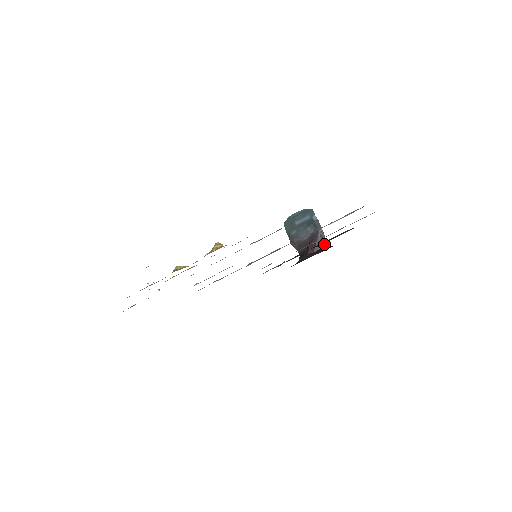
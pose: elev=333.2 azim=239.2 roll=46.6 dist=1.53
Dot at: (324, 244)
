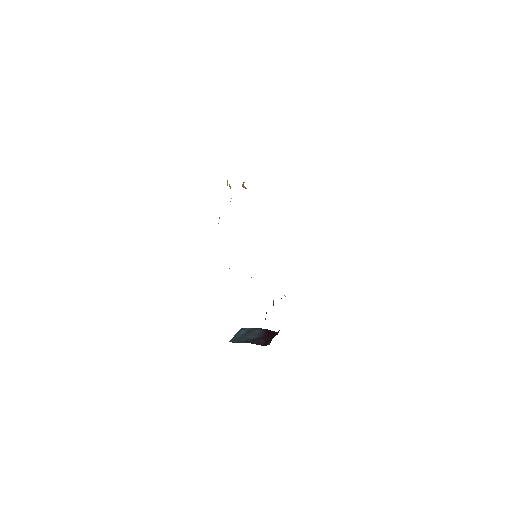
Dot at: (274, 333)
